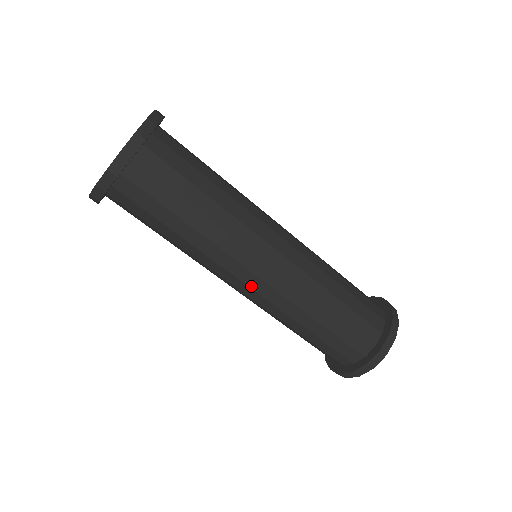
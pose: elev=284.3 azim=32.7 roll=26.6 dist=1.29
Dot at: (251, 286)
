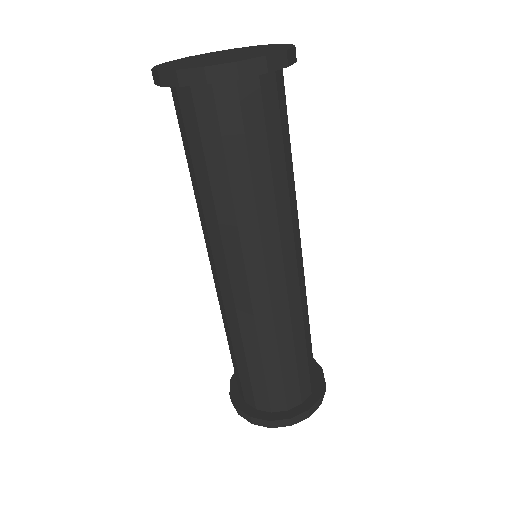
Dot at: (220, 280)
